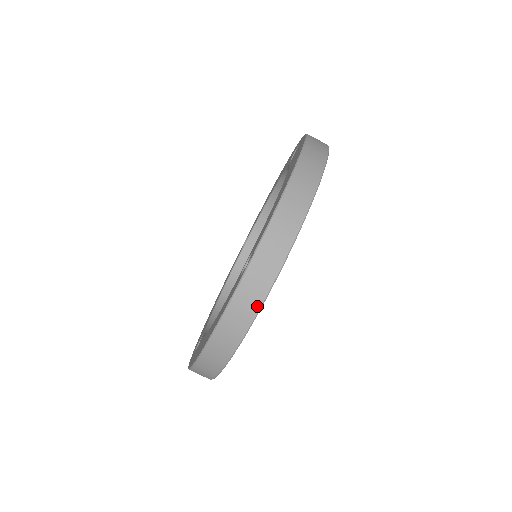
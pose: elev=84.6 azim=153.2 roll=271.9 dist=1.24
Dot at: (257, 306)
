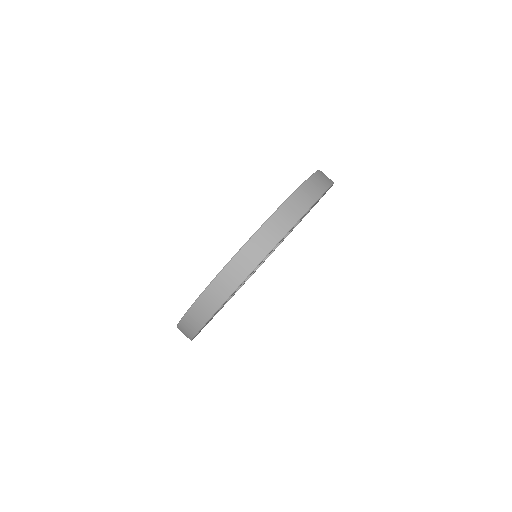
Dot at: (224, 298)
